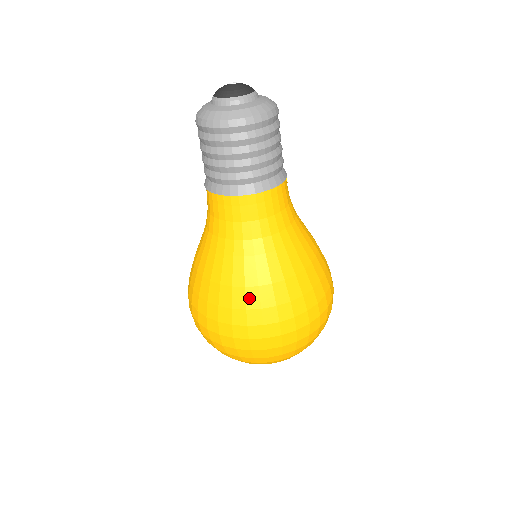
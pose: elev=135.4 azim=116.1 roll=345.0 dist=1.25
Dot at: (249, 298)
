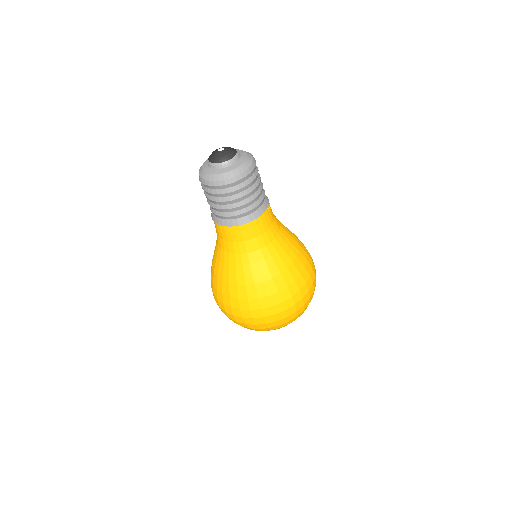
Dot at: (240, 292)
